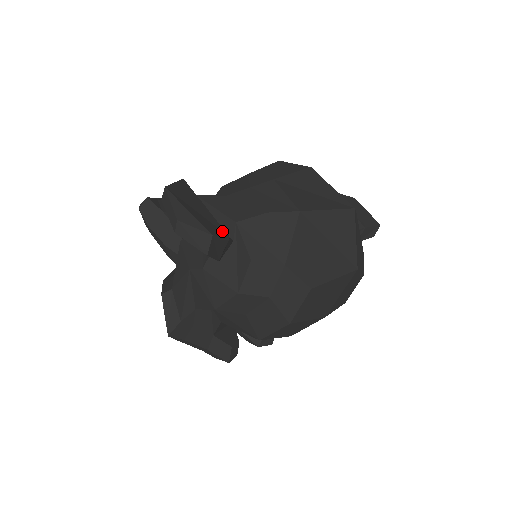
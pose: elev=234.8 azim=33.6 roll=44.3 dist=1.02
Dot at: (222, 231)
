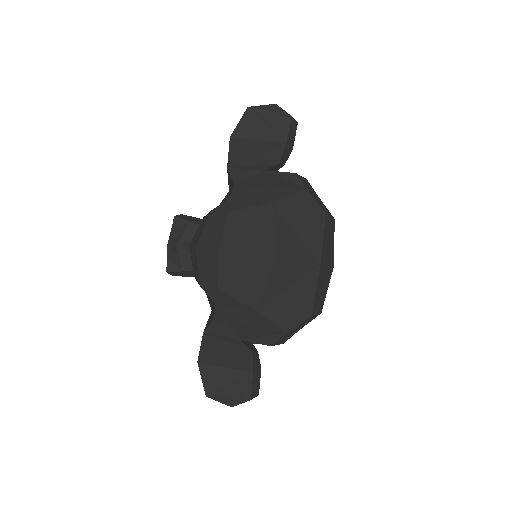
Dot at: (247, 375)
